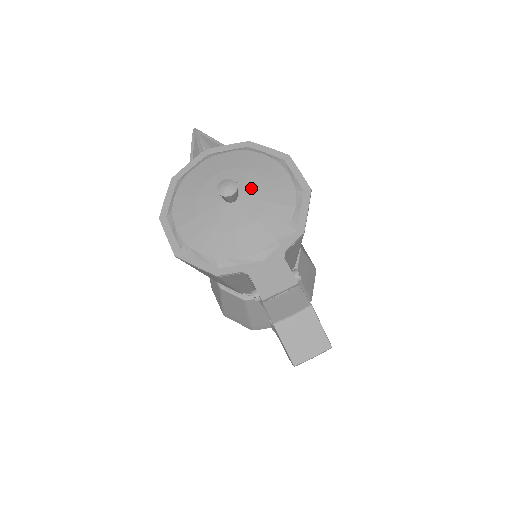
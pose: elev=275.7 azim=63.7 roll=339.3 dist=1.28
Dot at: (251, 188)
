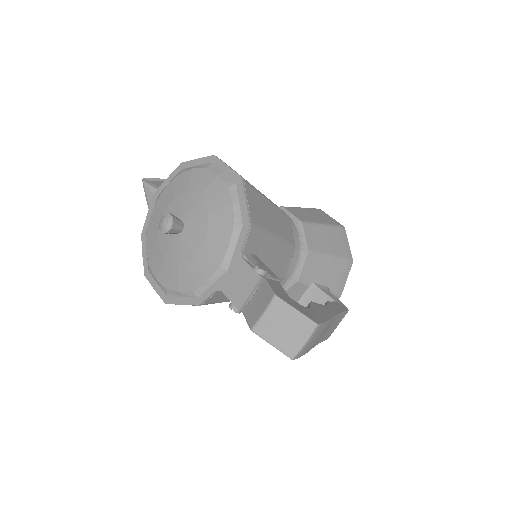
Dot at: (191, 209)
